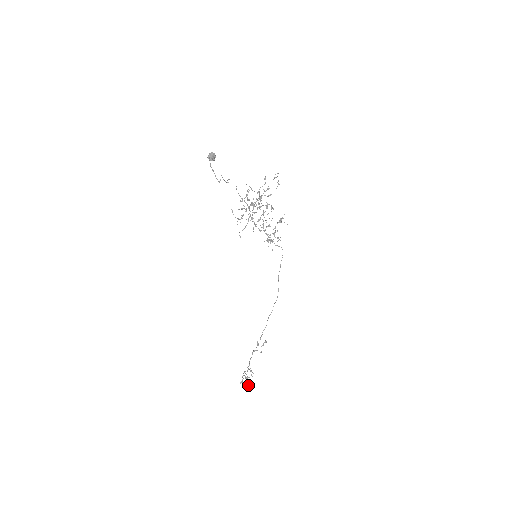
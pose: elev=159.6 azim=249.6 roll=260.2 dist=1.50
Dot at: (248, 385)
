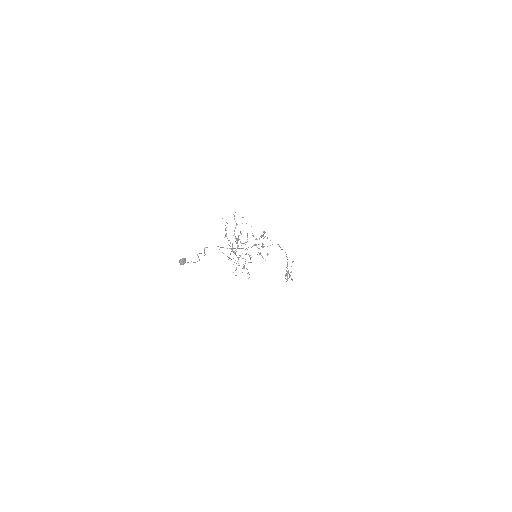
Dot at: occluded
